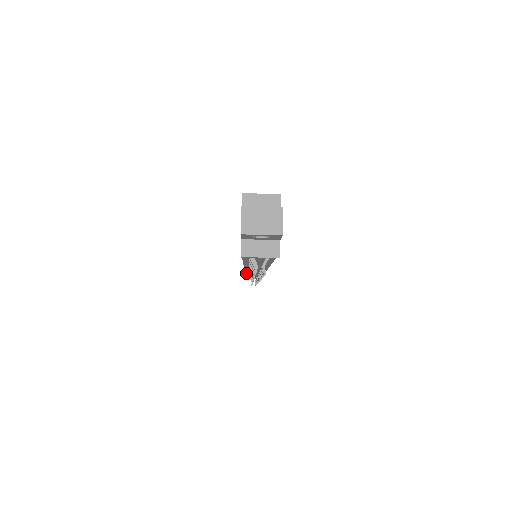
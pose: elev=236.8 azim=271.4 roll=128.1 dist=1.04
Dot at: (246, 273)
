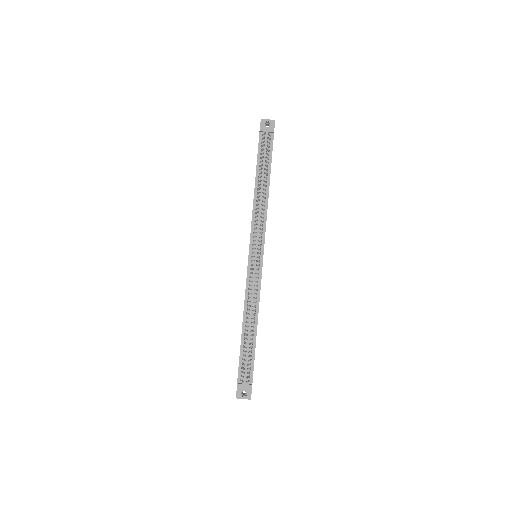
Dot at: (245, 306)
